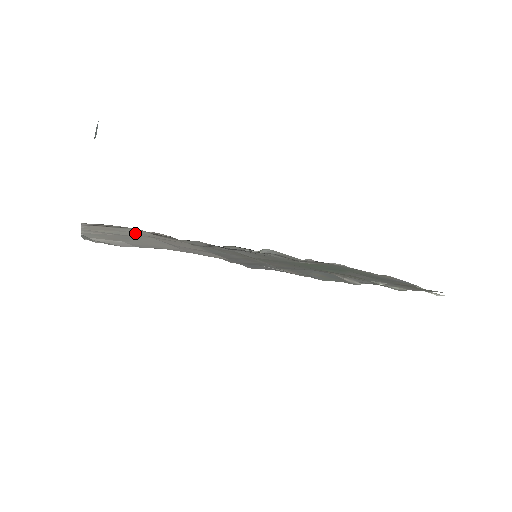
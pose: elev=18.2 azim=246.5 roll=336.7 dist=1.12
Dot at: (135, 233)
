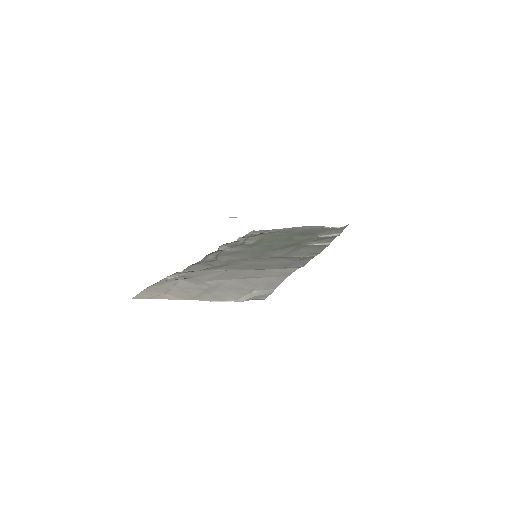
Dot at: (198, 283)
